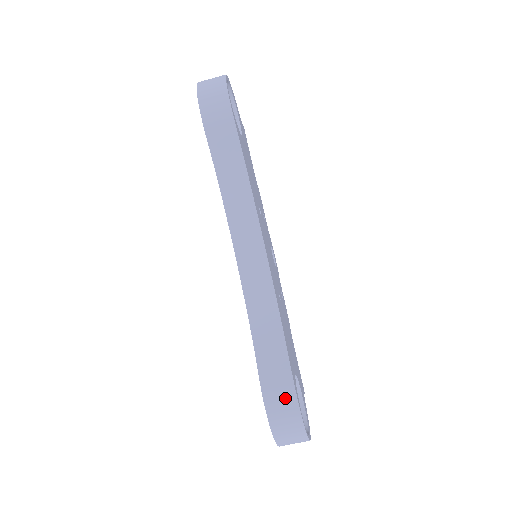
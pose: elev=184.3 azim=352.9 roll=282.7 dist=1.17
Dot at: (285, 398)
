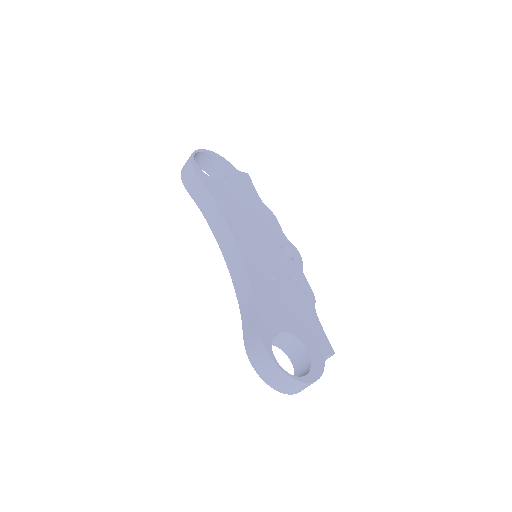
Dot at: (257, 346)
